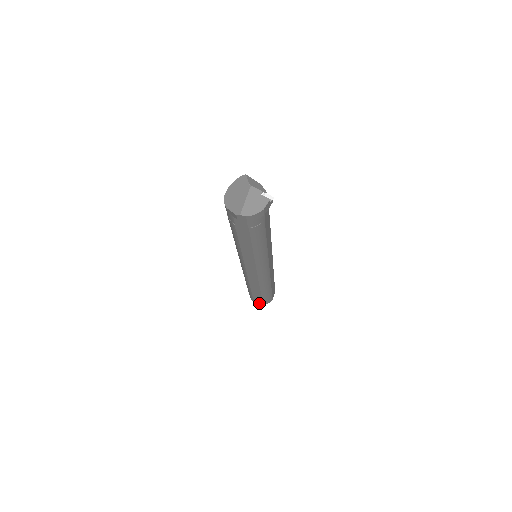
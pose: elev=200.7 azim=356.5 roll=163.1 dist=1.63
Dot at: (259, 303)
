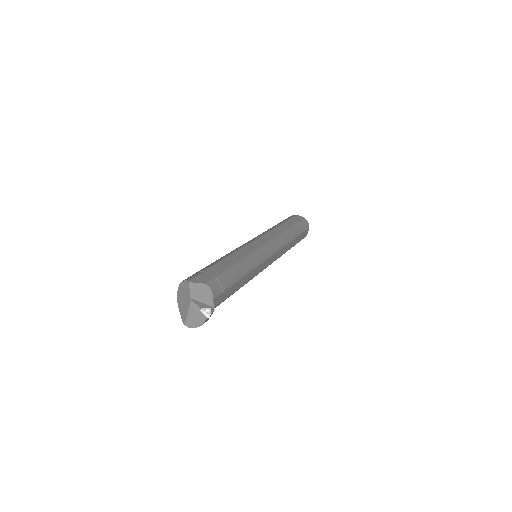
Dot at: occluded
